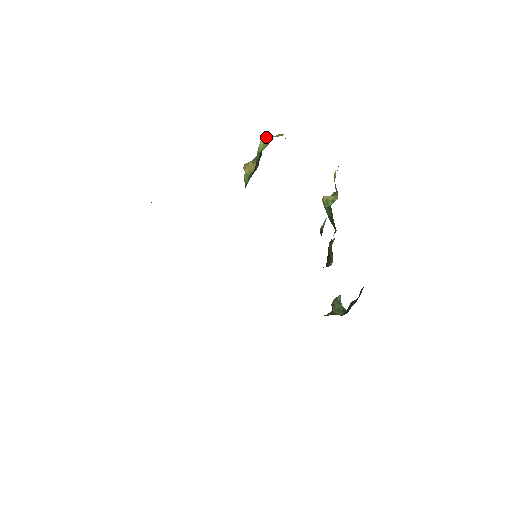
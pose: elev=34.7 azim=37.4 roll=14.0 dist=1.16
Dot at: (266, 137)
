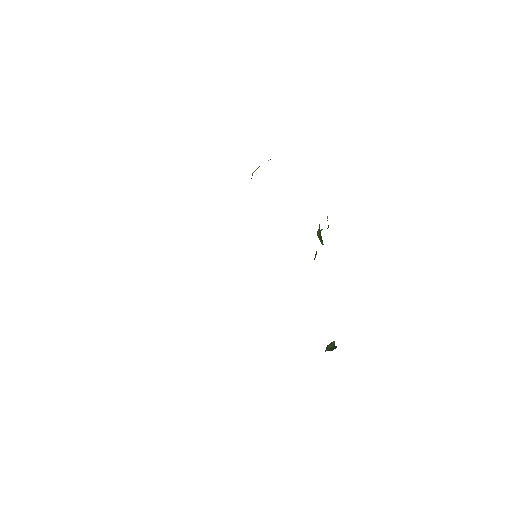
Dot at: occluded
